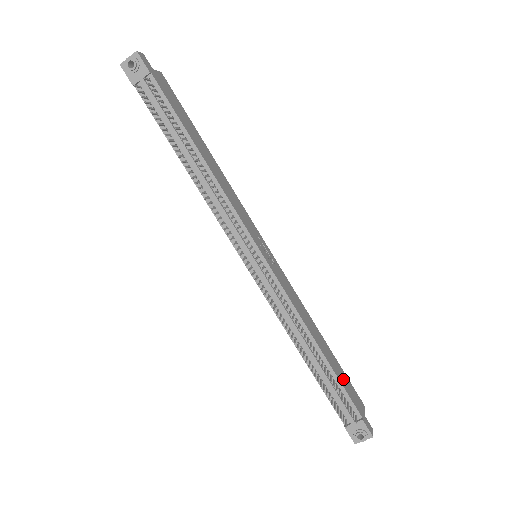
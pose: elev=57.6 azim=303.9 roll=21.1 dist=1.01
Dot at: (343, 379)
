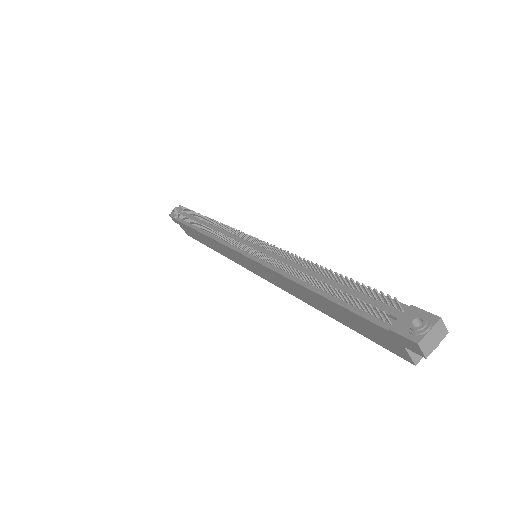
Dot at: occluded
